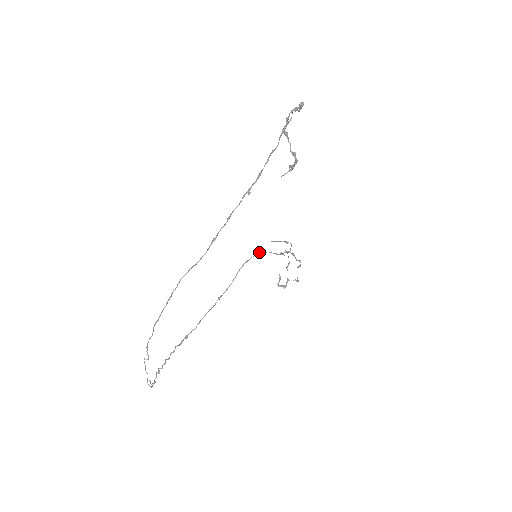
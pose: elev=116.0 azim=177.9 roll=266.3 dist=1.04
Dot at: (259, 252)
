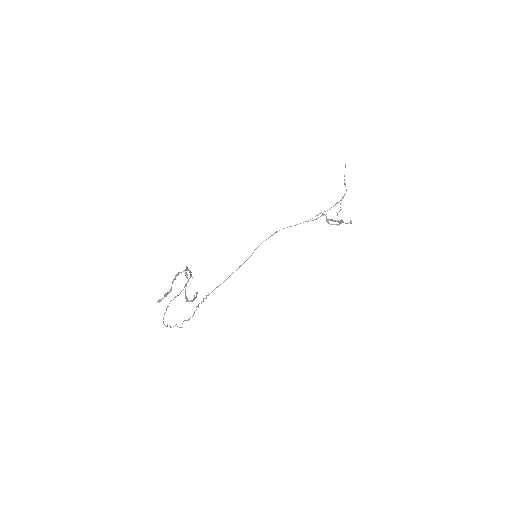
Dot at: occluded
